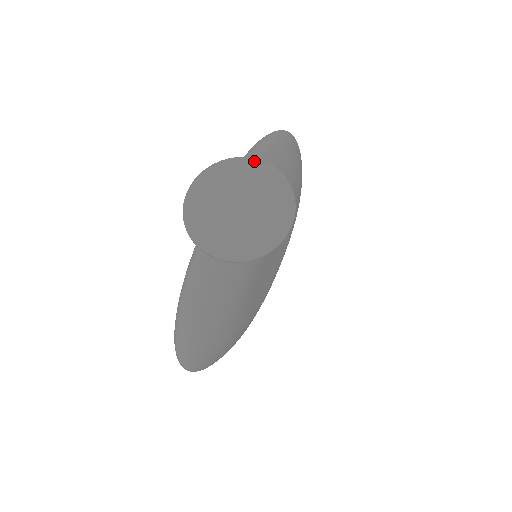
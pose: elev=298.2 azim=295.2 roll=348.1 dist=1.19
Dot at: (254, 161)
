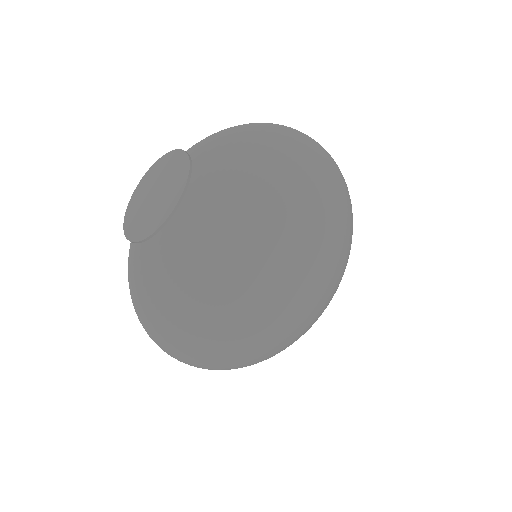
Dot at: (178, 152)
